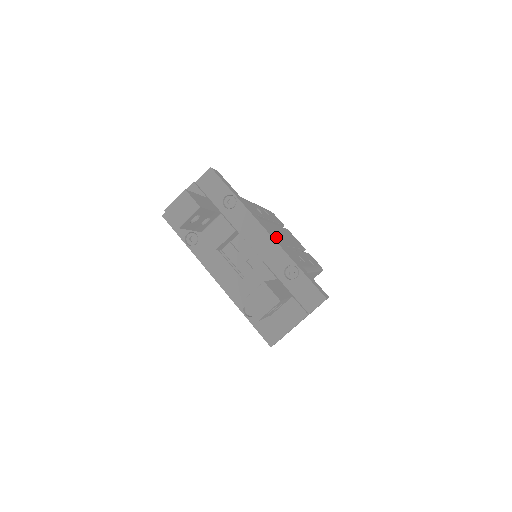
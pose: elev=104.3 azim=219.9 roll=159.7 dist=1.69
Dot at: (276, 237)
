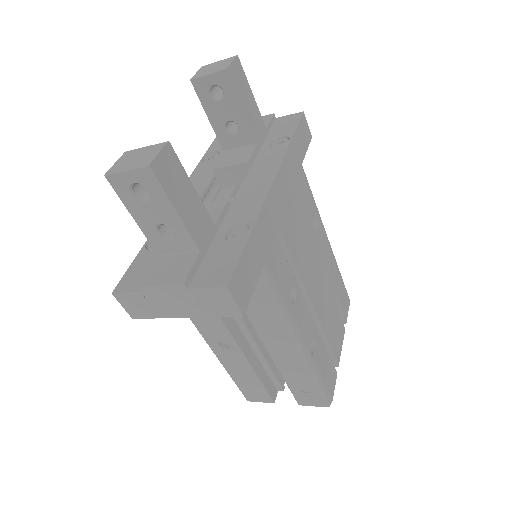
Dot at: (283, 215)
